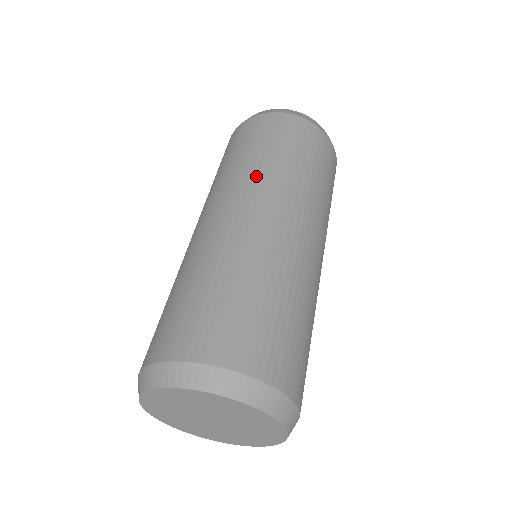
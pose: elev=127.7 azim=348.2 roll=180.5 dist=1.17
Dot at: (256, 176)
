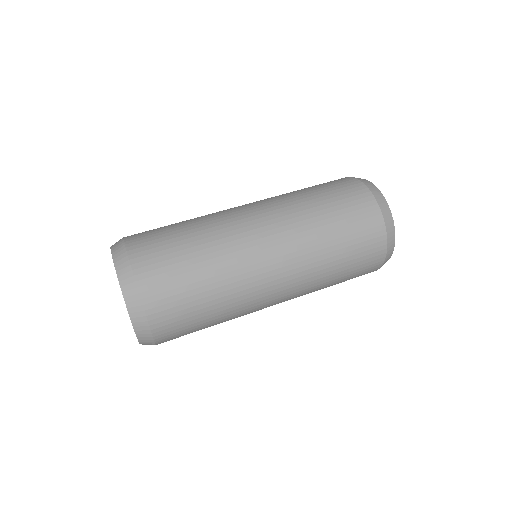
Dot at: (277, 196)
